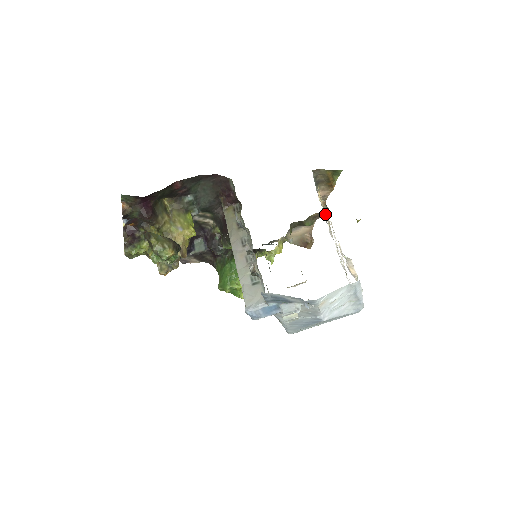
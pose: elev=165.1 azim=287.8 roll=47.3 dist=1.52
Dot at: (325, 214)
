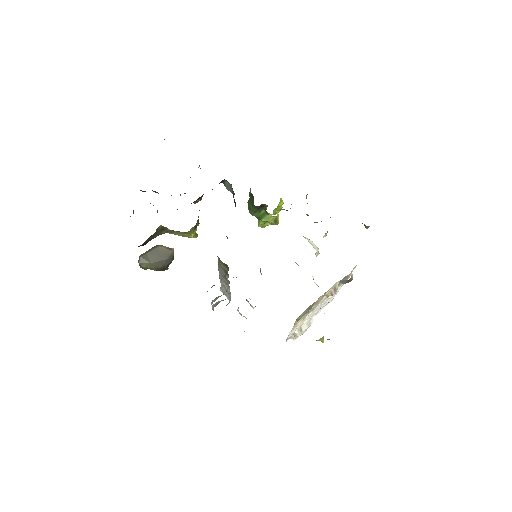
Dot at: (316, 304)
